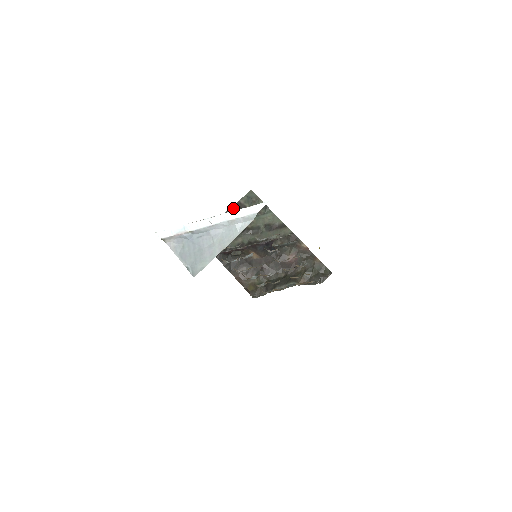
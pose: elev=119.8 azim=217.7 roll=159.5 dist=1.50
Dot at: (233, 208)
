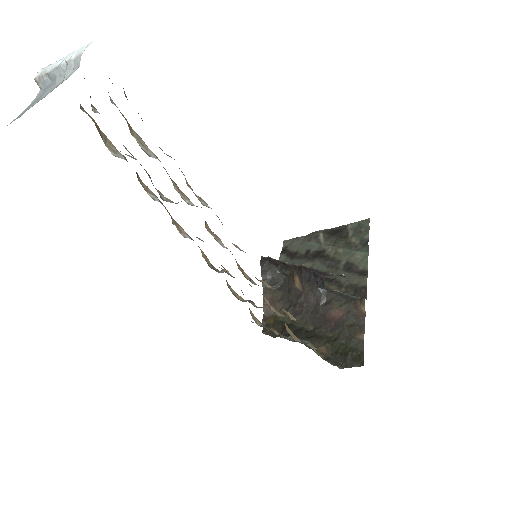
Dot at: (335, 229)
